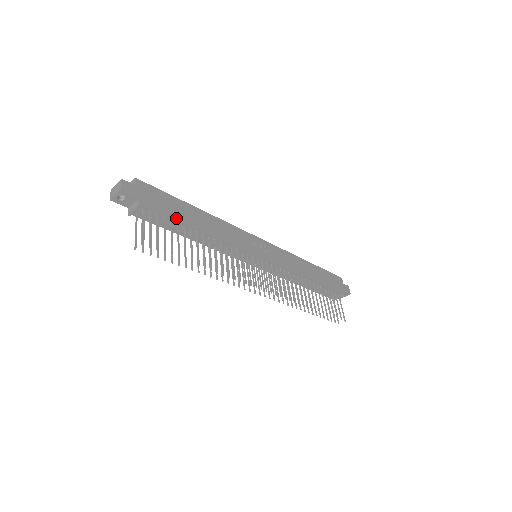
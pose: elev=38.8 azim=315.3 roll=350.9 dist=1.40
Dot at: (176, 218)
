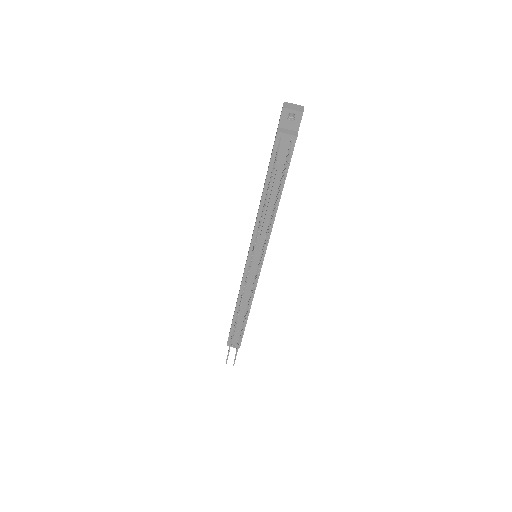
Dot at: (287, 172)
